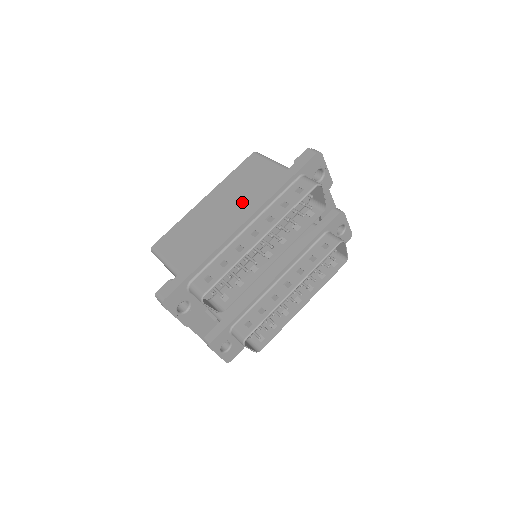
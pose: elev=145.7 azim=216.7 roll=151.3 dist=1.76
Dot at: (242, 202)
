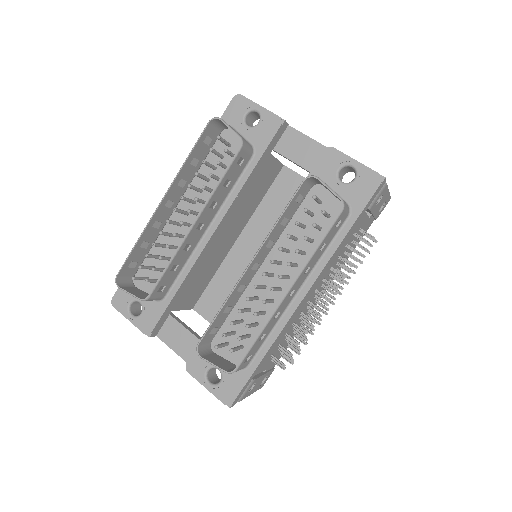
Dot at: occluded
